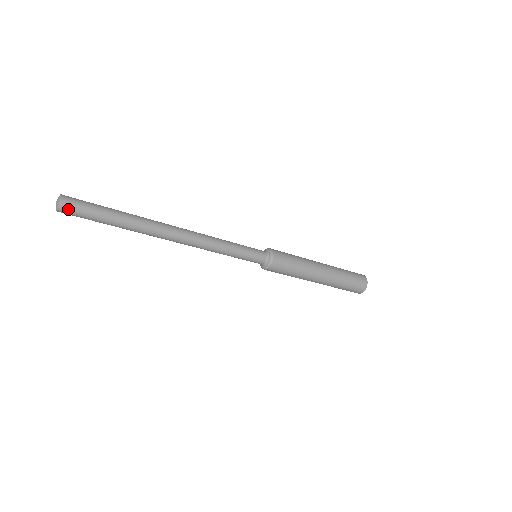
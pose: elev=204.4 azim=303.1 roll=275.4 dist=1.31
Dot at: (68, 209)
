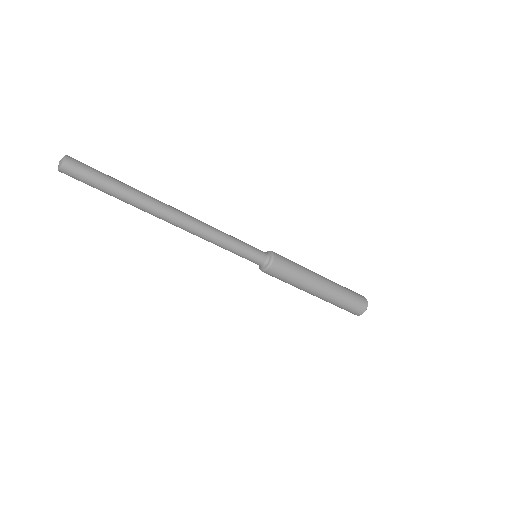
Dot at: (70, 171)
